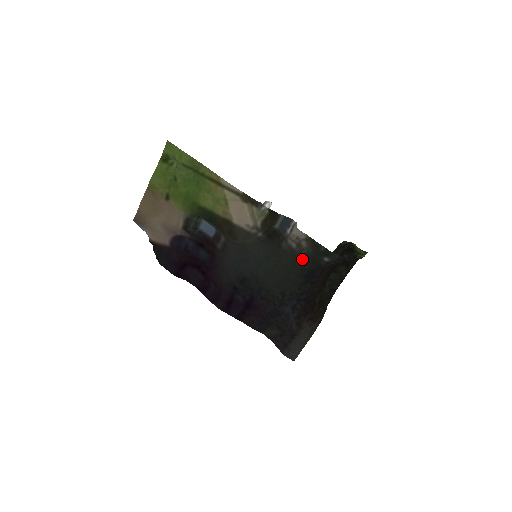
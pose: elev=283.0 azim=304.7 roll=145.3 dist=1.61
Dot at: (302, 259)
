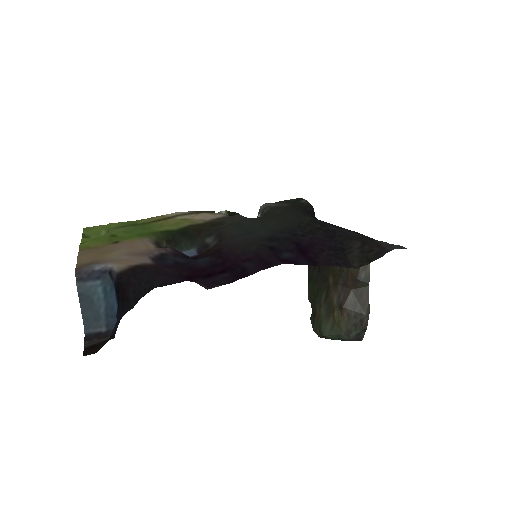
Dot at: (290, 207)
